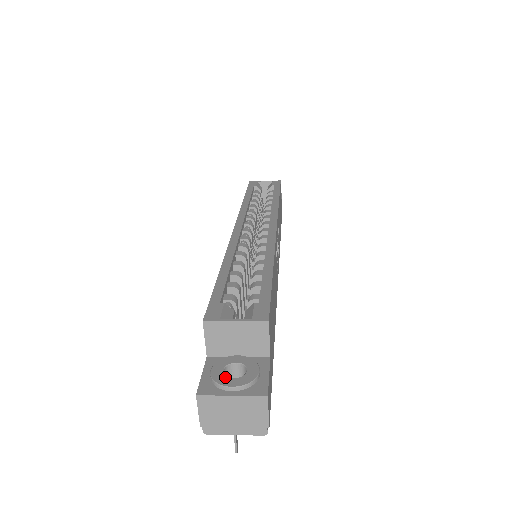
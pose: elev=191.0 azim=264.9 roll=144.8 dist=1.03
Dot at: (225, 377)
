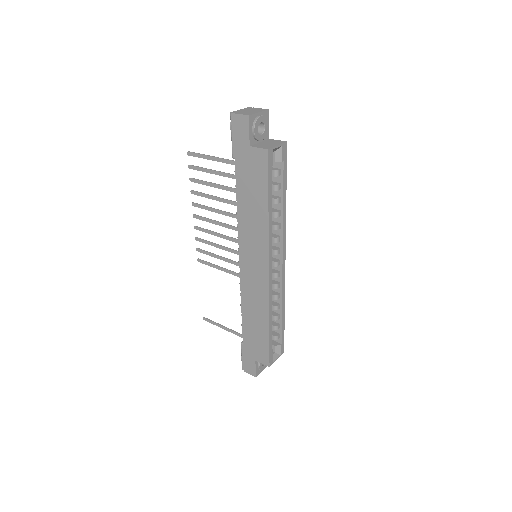
Dot at: (263, 367)
